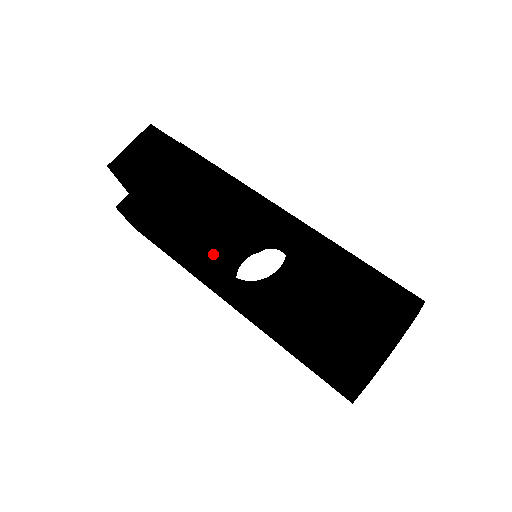
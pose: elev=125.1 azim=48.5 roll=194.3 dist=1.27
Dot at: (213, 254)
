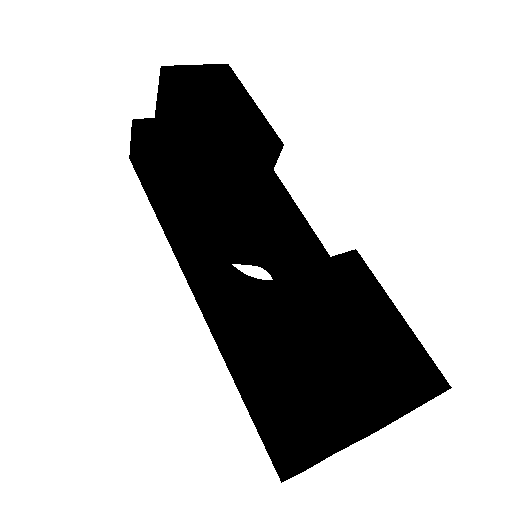
Dot at: (215, 223)
